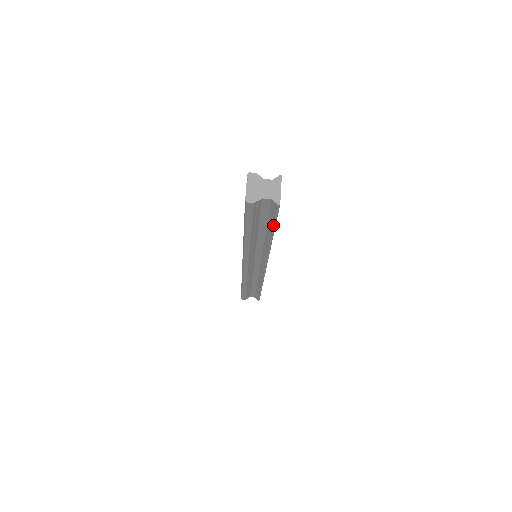
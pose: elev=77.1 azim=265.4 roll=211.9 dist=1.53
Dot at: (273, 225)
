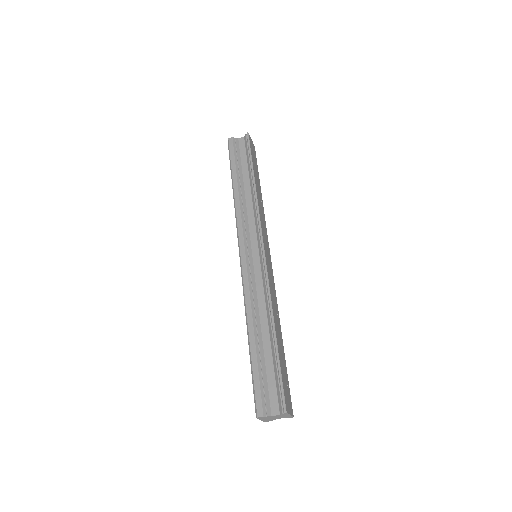
Dot at: occluded
